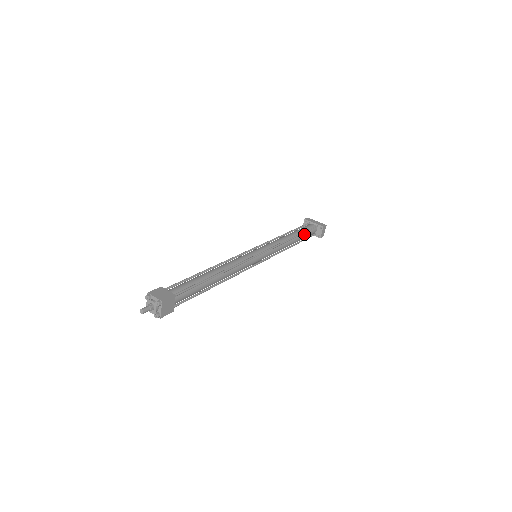
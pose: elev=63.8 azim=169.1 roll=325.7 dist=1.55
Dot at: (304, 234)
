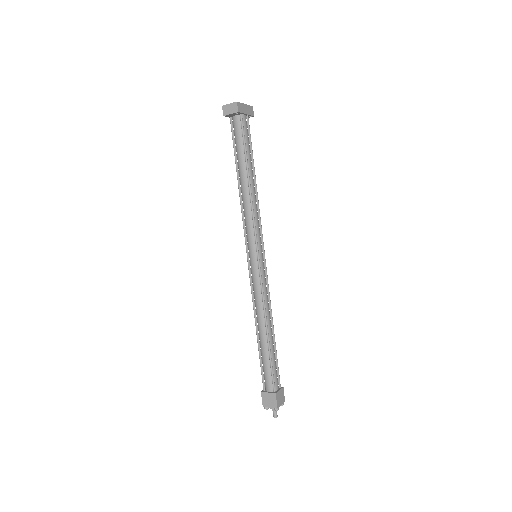
Dot at: occluded
